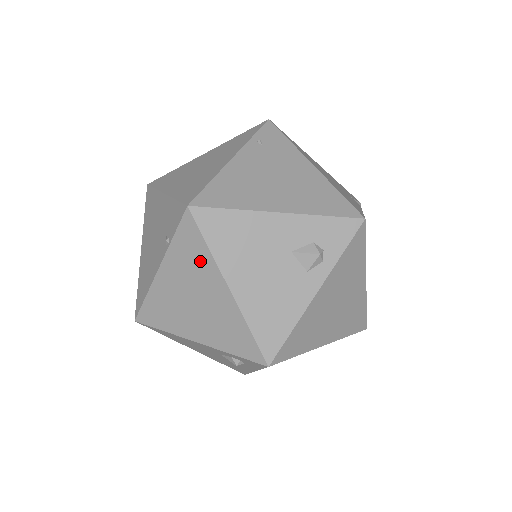
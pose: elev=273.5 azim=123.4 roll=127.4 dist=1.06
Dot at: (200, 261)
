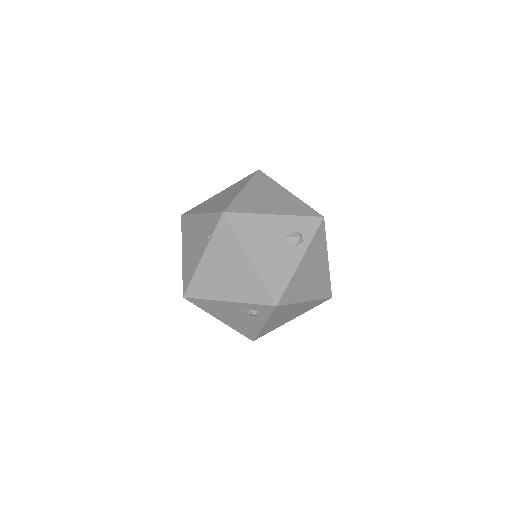
Dot at: (231, 245)
